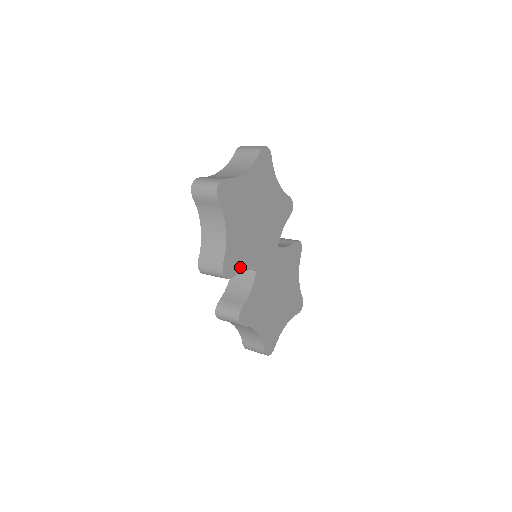
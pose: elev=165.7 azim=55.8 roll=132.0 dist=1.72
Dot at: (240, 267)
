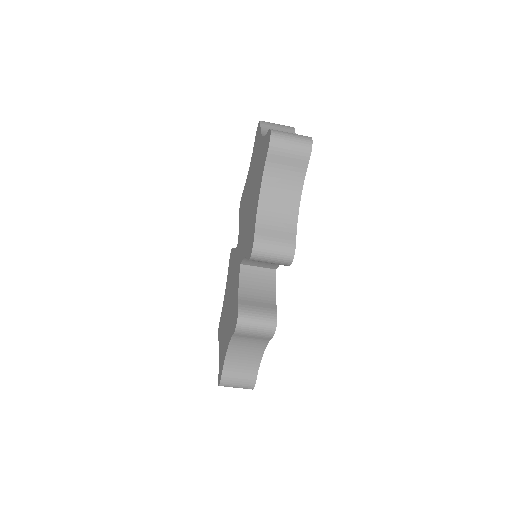
Dot at: occluded
